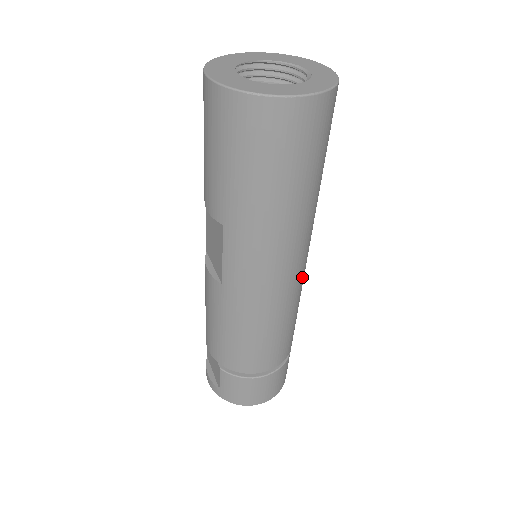
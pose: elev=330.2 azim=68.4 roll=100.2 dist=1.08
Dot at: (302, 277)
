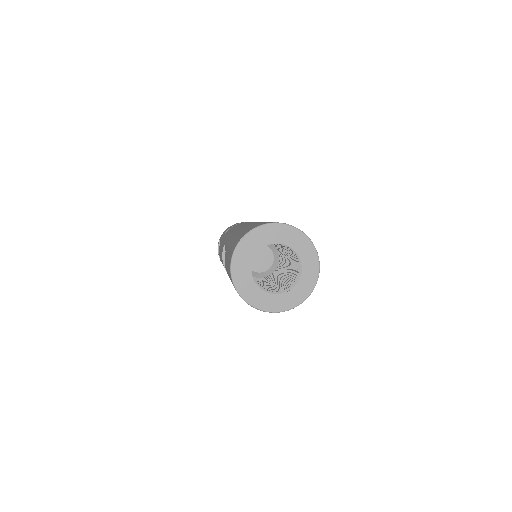
Dot at: occluded
